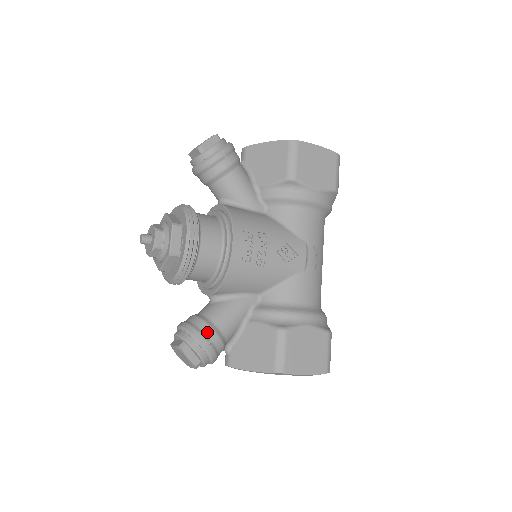
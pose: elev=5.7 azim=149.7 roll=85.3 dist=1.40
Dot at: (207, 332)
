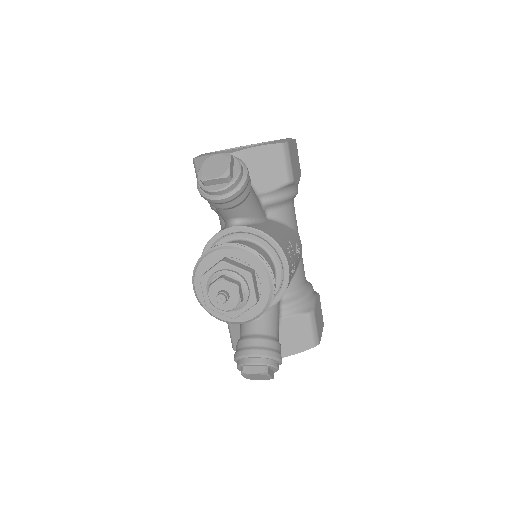
Dot at: (277, 347)
